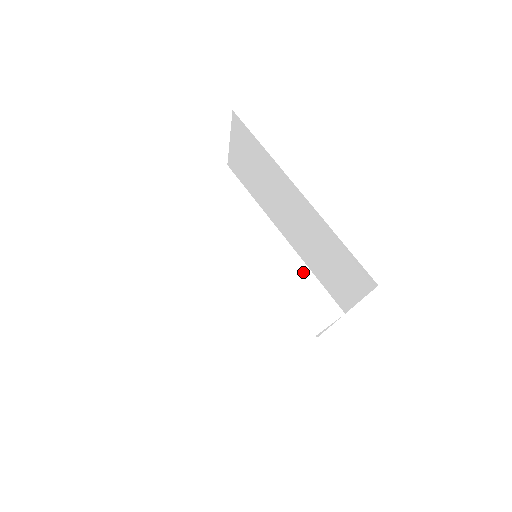
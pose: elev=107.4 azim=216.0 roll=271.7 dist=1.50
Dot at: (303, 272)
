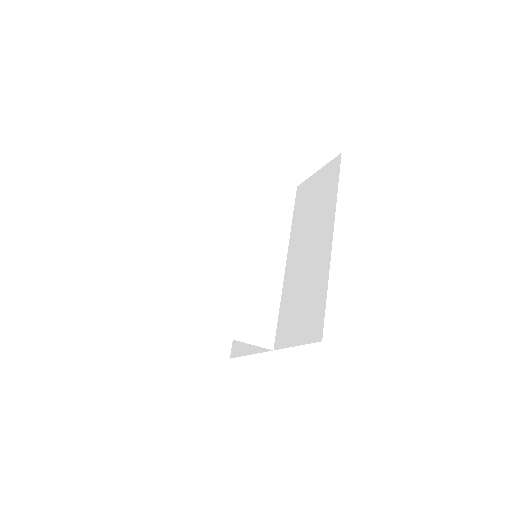
Dot at: (275, 296)
